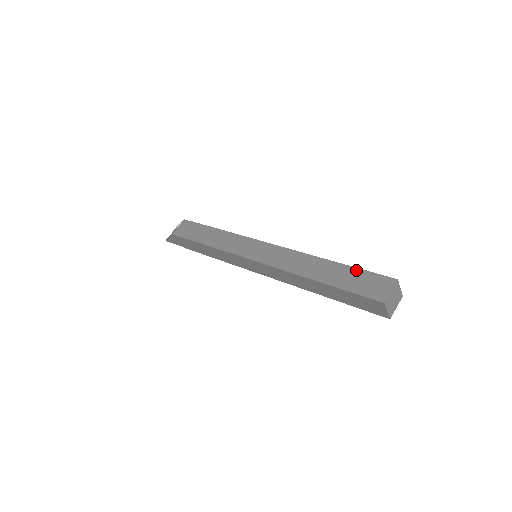
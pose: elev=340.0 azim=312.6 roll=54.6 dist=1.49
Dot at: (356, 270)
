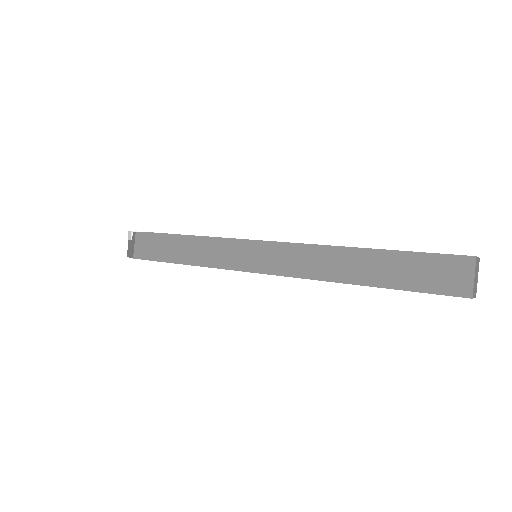
Dot at: (409, 256)
